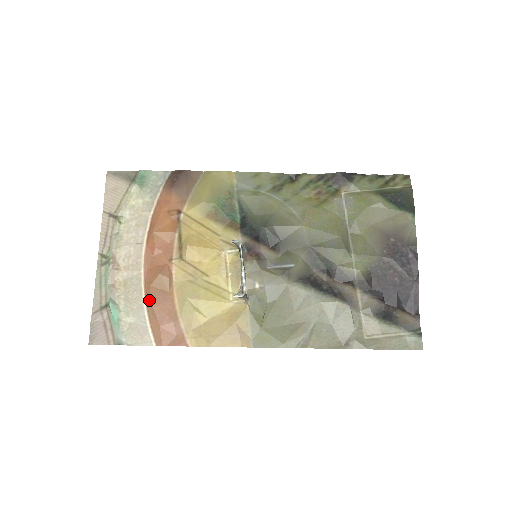
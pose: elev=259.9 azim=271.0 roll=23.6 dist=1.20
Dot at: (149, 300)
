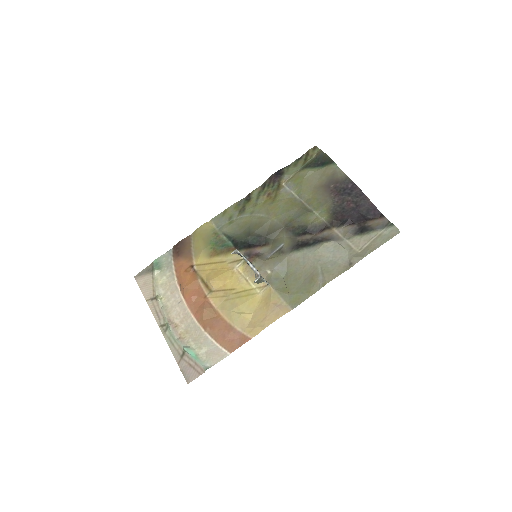
Dot at: (208, 329)
